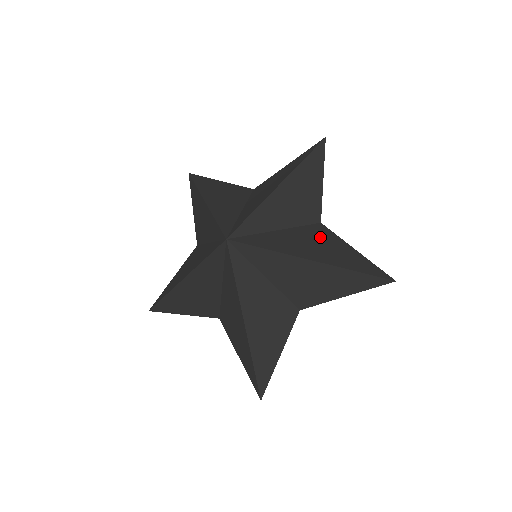
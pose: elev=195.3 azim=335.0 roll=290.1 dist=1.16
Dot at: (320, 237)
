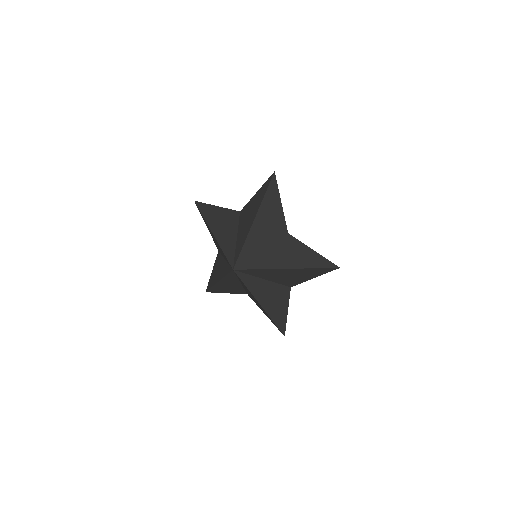
Dot at: (289, 247)
